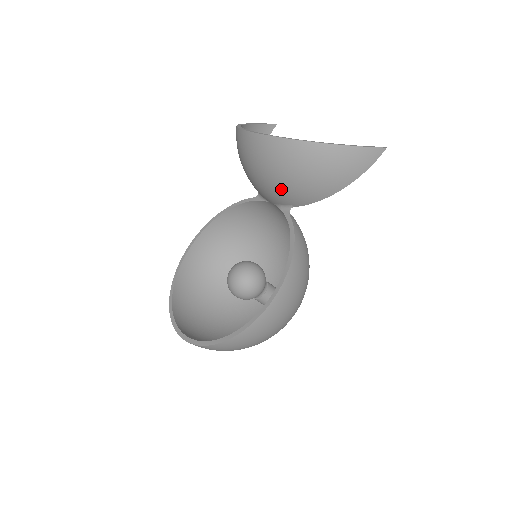
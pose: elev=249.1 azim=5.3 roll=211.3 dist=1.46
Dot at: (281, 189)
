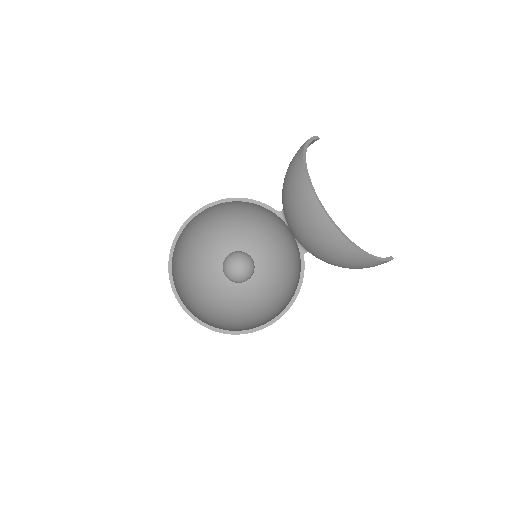
Dot at: (314, 249)
